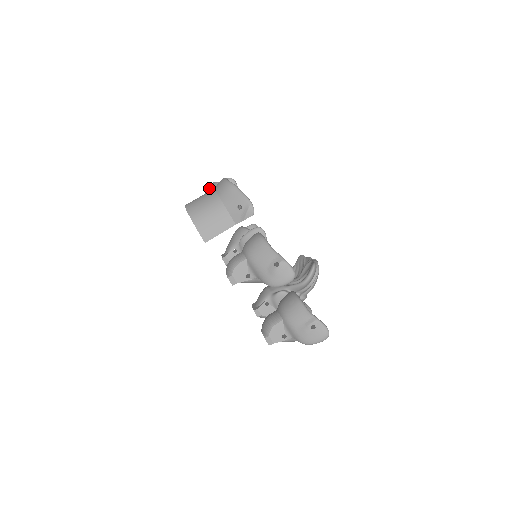
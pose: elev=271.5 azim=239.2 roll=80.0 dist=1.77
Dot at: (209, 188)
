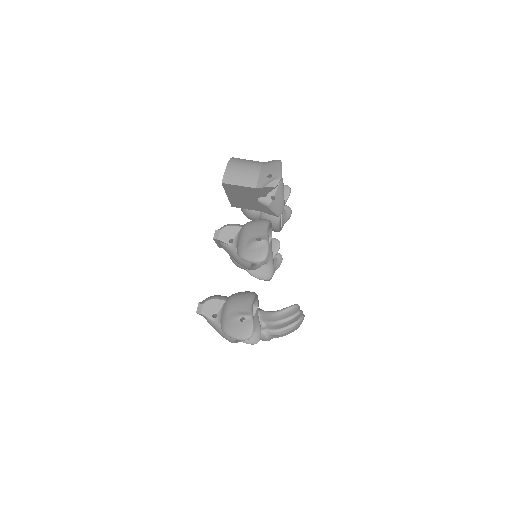
Dot at: occluded
